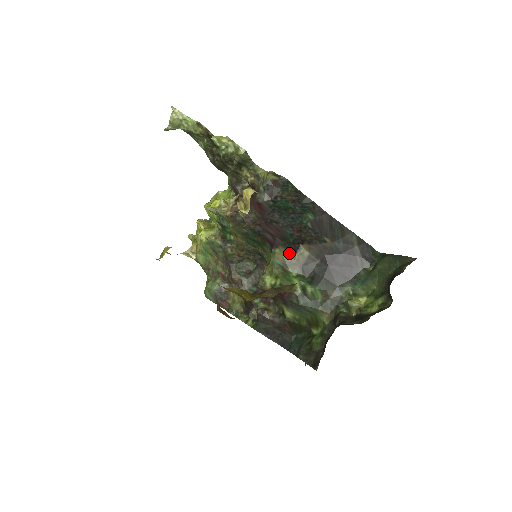
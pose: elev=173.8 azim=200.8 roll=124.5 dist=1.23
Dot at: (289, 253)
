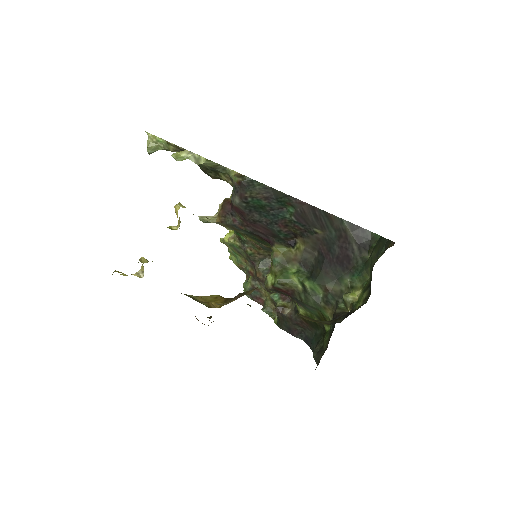
Dot at: (287, 249)
